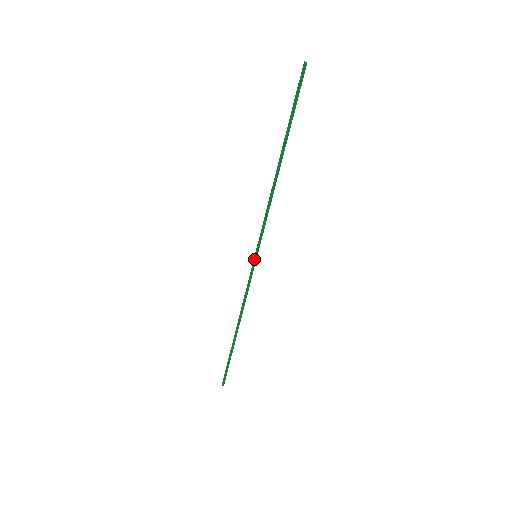
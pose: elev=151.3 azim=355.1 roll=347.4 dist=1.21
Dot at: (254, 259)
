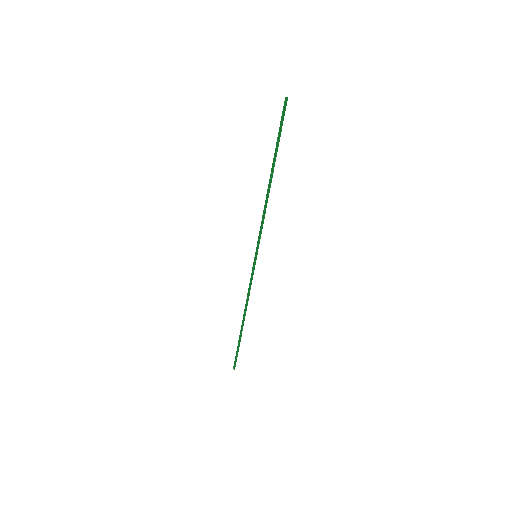
Dot at: (254, 258)
